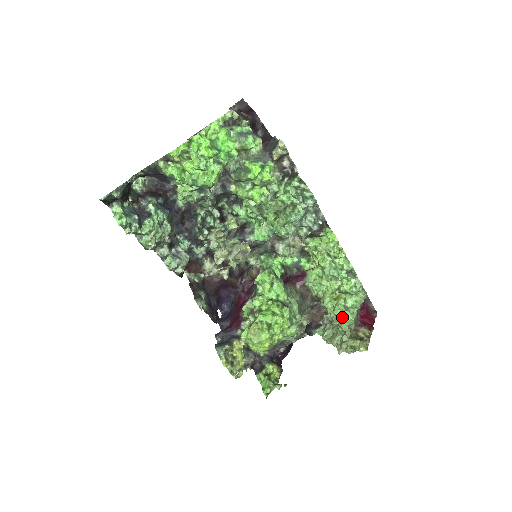
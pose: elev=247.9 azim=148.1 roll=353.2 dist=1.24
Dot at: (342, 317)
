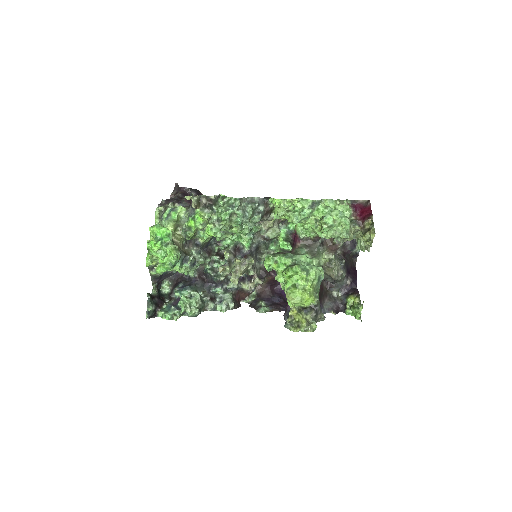
Dot at: (336, 234)
